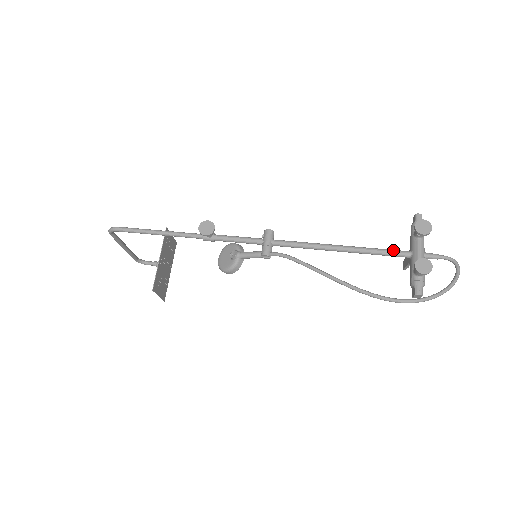
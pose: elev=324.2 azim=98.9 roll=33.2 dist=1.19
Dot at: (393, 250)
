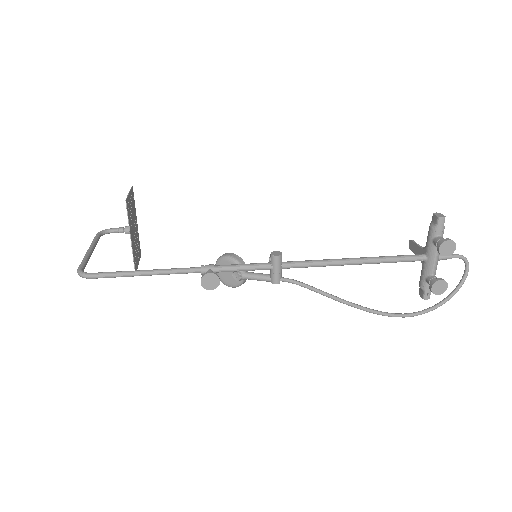
Dot at: (409, 258)
